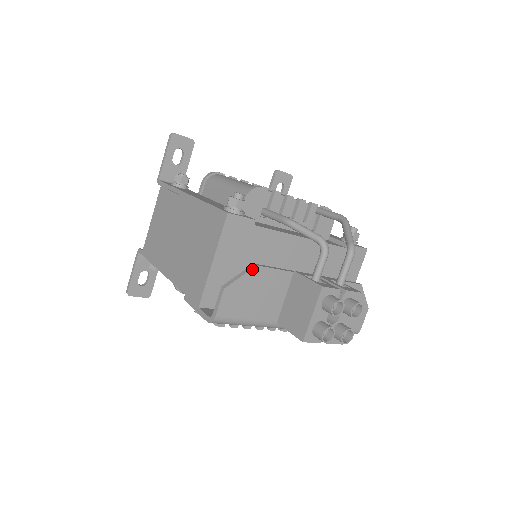
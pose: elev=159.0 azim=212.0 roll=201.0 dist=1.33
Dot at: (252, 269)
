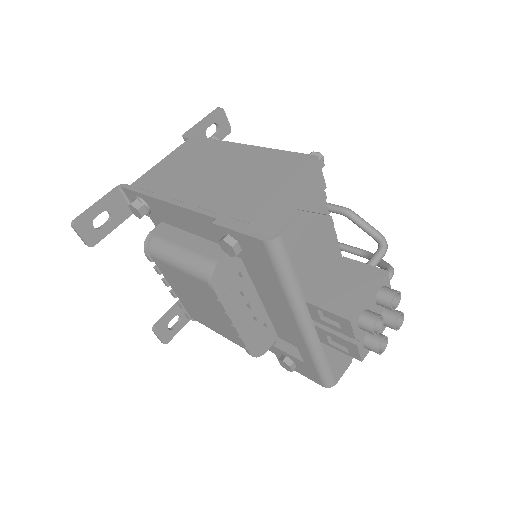
Dot at: (327, 216)
